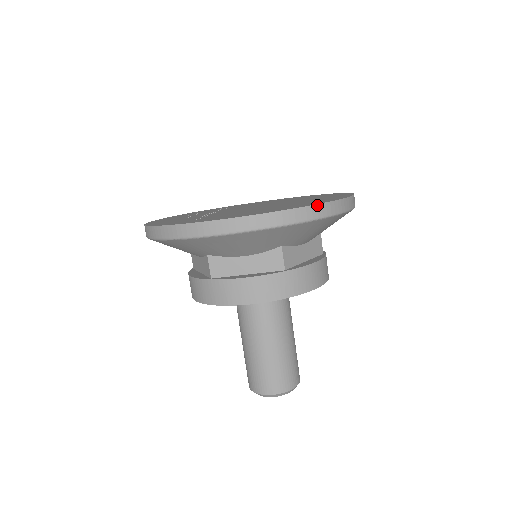
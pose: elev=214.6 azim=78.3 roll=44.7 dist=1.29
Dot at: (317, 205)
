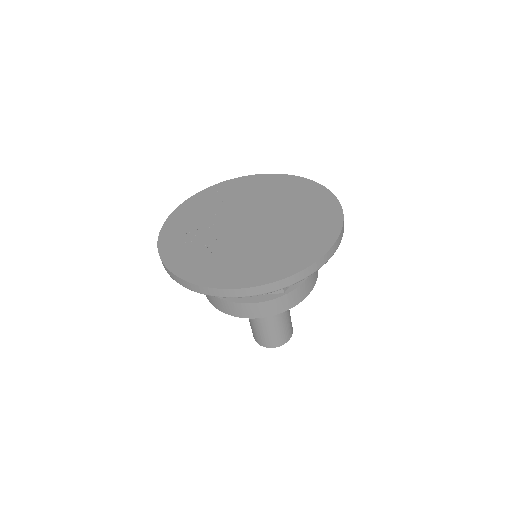
Dot at: (313, 264)
